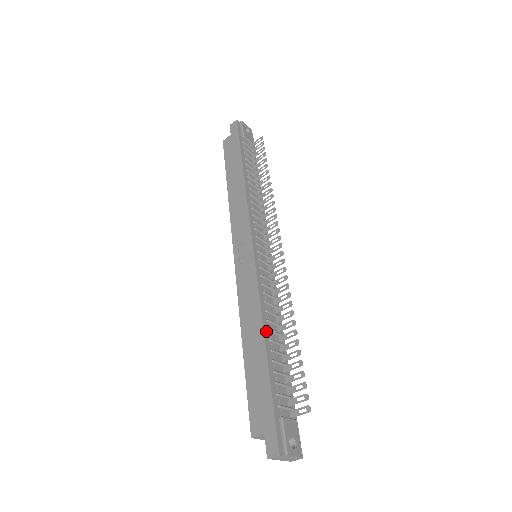
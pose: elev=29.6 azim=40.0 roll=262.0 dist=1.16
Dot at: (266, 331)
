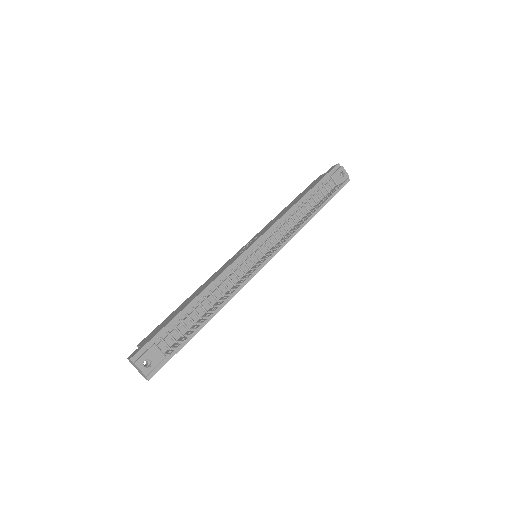
Dot at: (202, 296)
